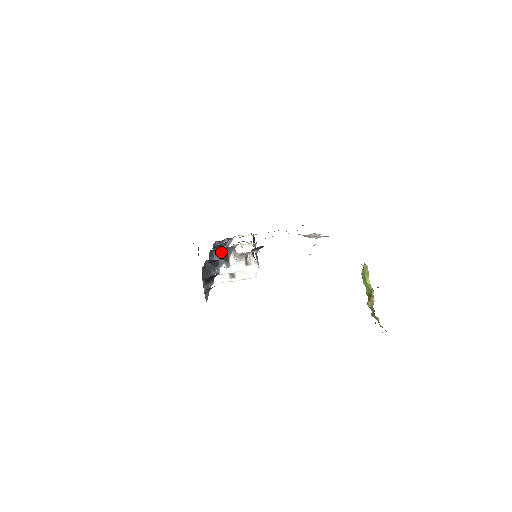
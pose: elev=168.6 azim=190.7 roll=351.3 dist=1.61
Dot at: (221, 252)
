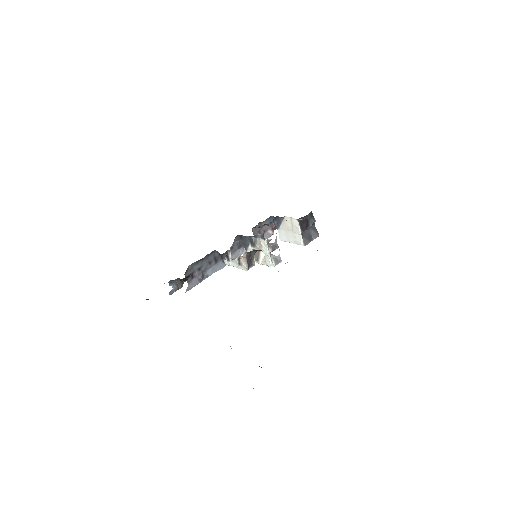
Dot at: (247, 238)
